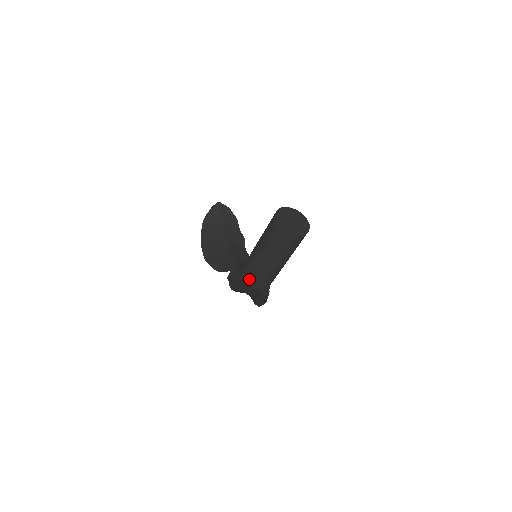
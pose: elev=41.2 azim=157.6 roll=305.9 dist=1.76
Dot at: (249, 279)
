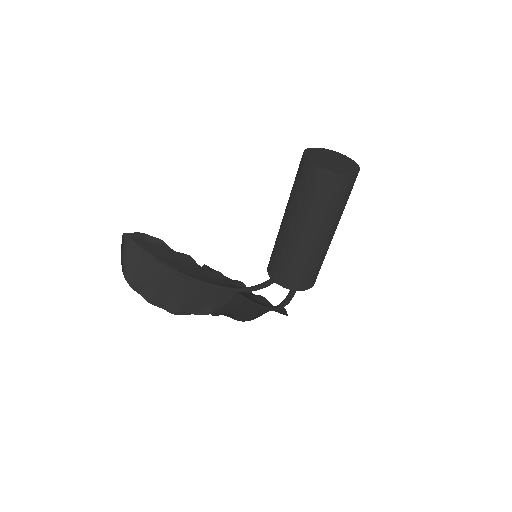
Dot at: (299, 282)
